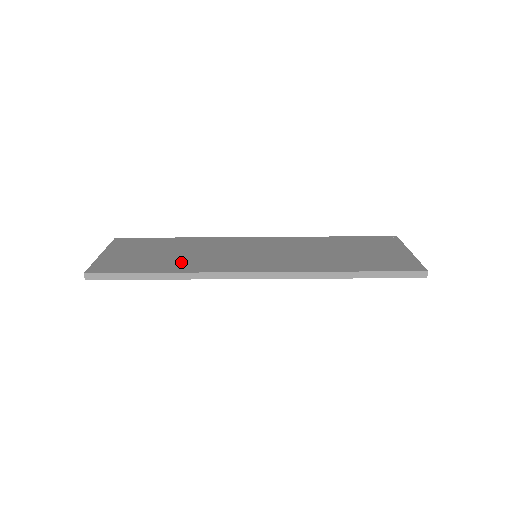
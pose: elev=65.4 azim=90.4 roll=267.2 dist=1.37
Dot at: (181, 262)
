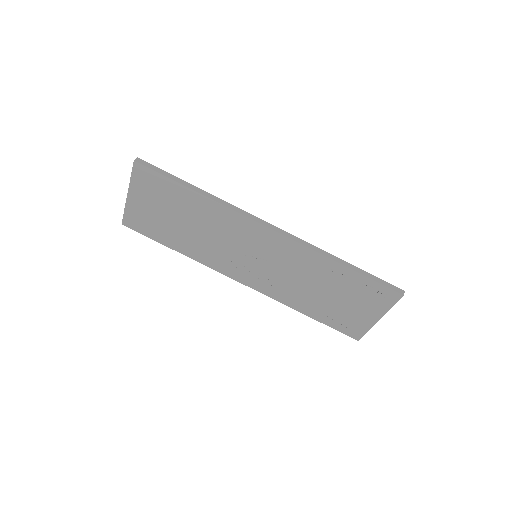
Dot at: occluded
